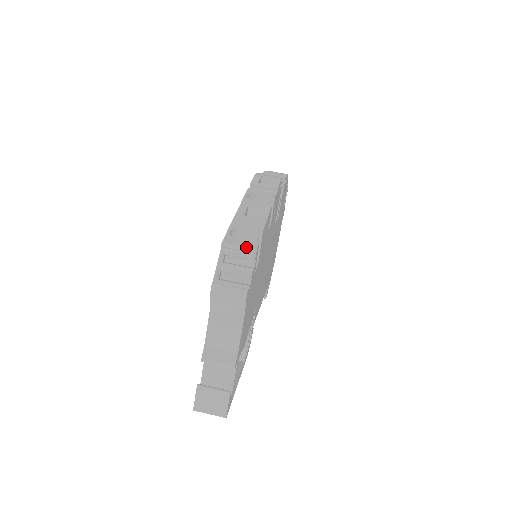
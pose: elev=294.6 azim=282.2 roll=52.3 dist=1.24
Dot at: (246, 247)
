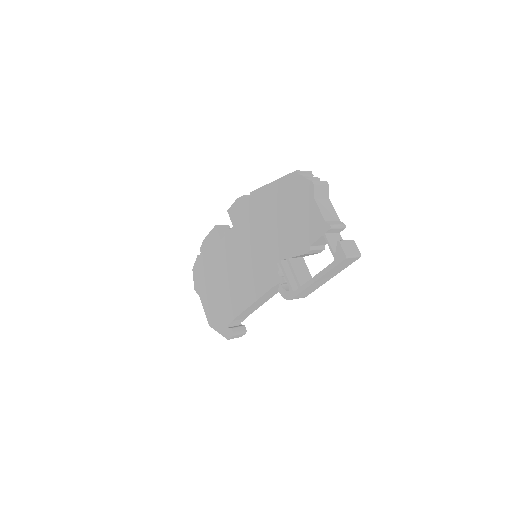
Dot at: (307, 171)
